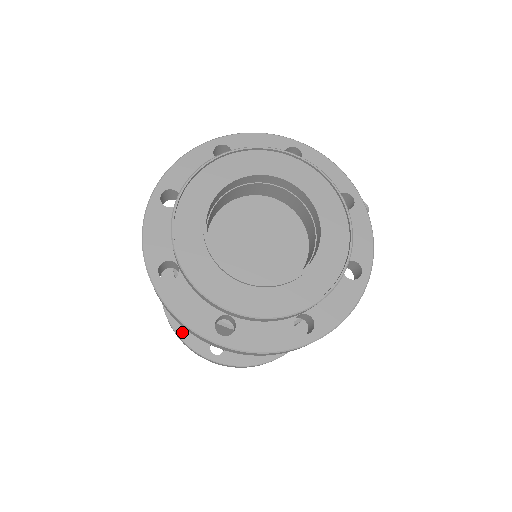
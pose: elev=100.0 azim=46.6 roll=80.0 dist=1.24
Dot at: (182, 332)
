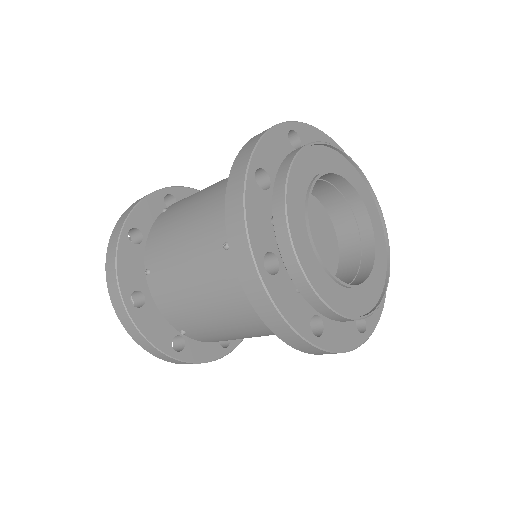
Dot at: (122, 256)
